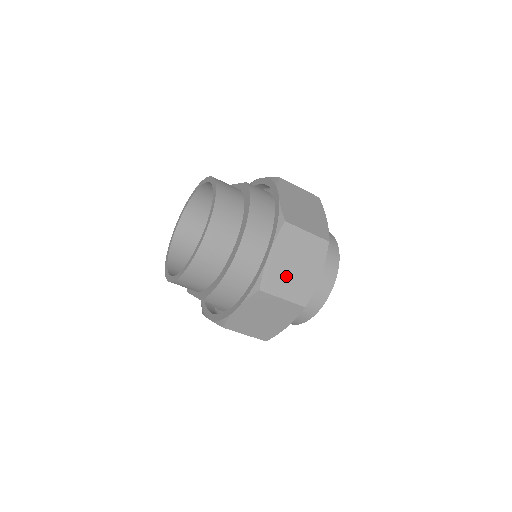
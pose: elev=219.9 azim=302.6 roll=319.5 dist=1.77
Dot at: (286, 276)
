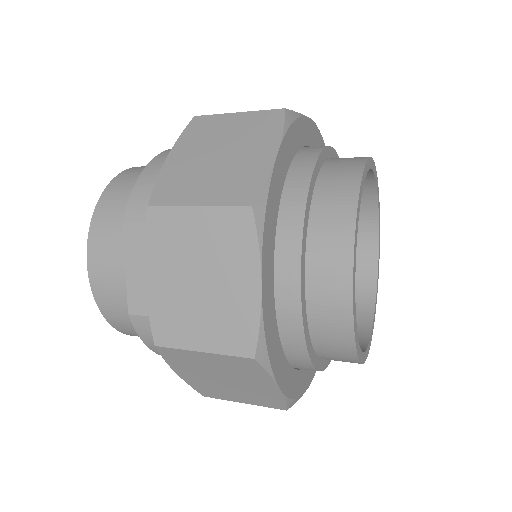
Dot at: occluded
